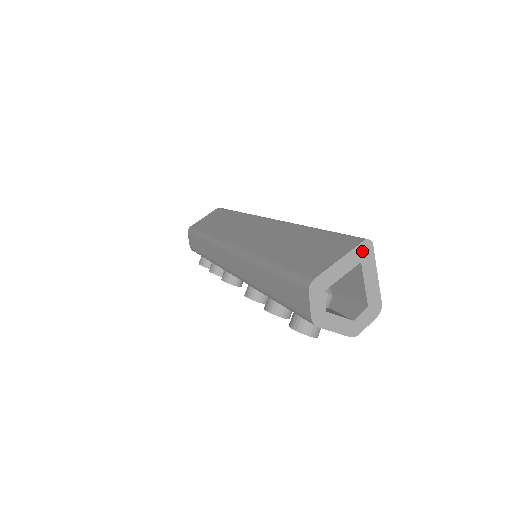
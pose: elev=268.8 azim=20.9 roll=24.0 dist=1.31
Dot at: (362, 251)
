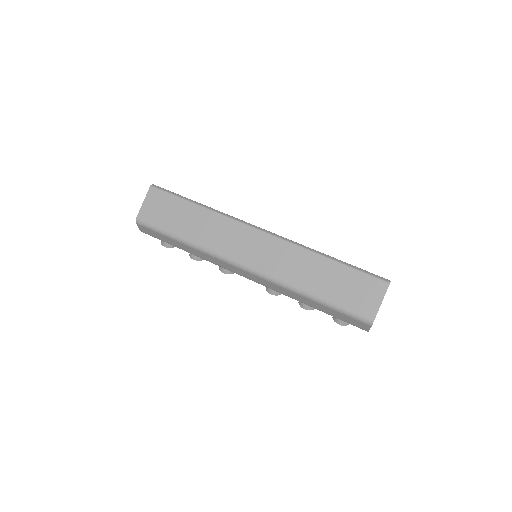
Dot at: occluded
